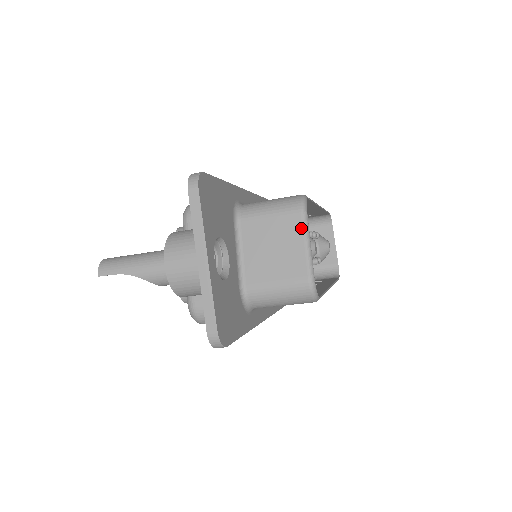
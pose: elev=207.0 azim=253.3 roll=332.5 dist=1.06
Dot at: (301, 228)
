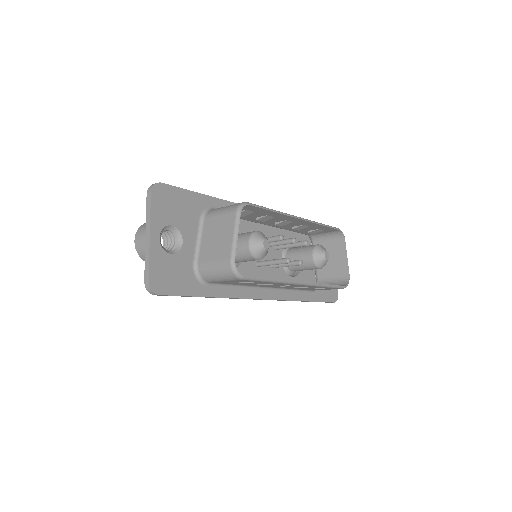
Dot at: (233, 224)
